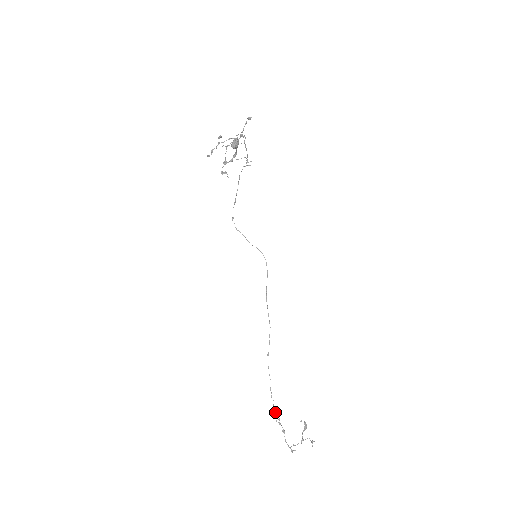
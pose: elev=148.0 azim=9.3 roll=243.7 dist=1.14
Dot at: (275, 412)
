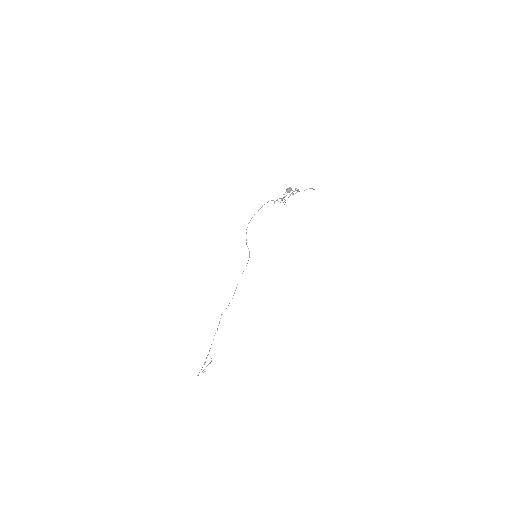
Dot at: occluded
